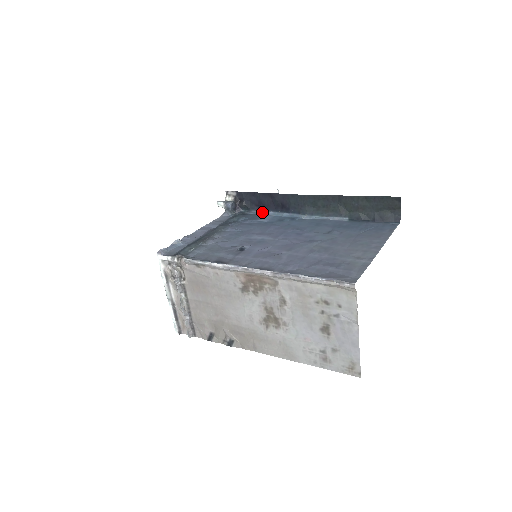
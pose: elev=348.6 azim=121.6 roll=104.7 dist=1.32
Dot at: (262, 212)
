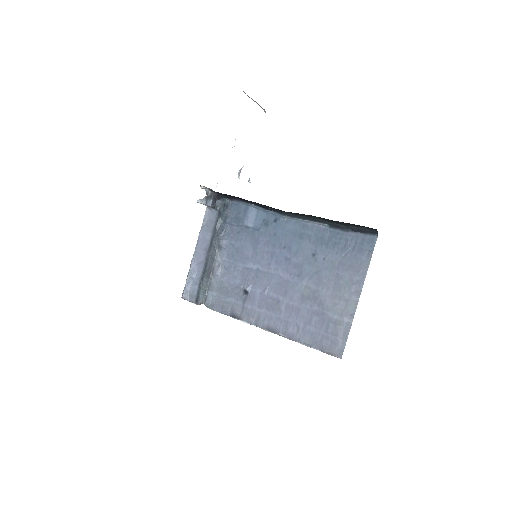
Dot at: (243, 203)
